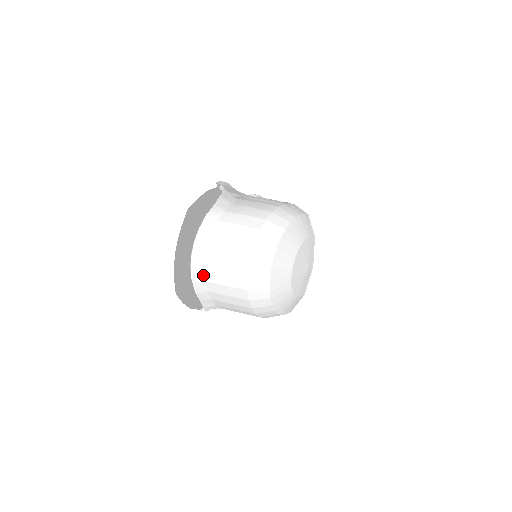
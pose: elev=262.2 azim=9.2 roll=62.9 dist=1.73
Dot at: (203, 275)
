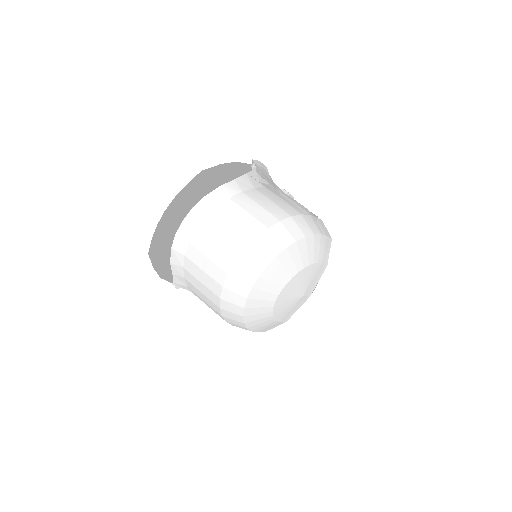
Dot at: (185, 248)
